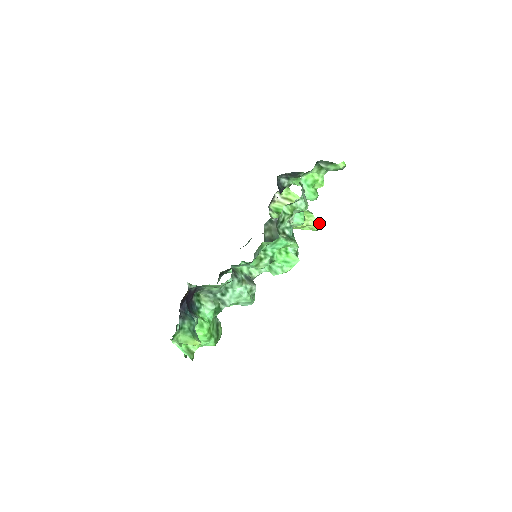
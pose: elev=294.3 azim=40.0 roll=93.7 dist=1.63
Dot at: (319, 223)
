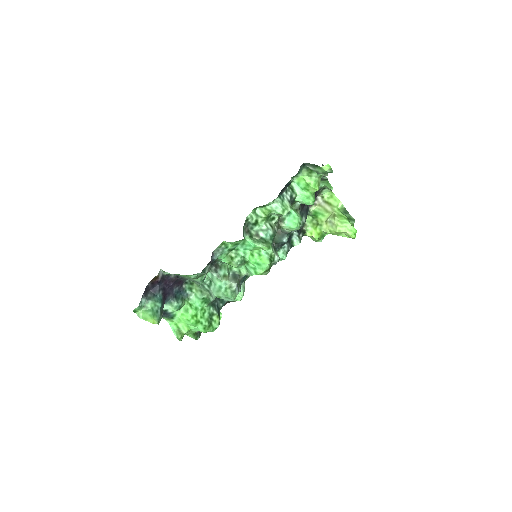
Dot at: (355, 231)
